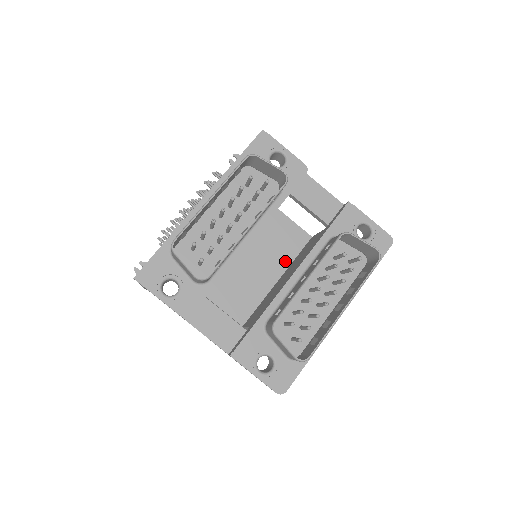
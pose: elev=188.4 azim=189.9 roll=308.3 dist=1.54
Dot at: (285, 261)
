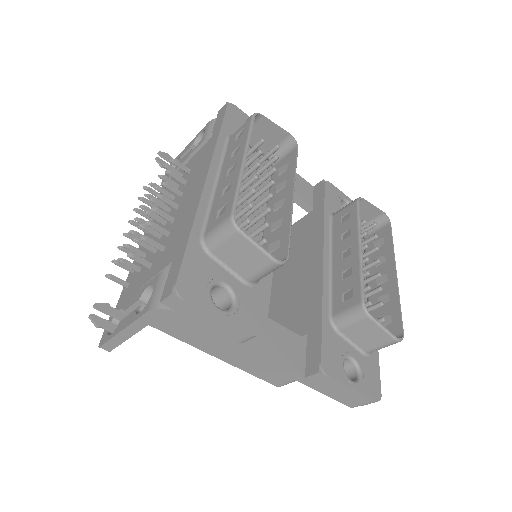
Dot at: occluded
